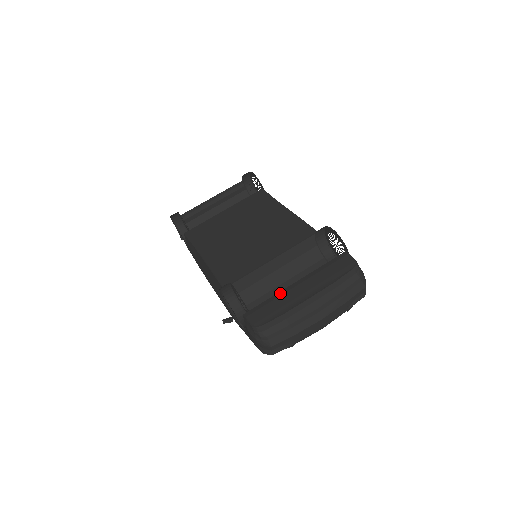
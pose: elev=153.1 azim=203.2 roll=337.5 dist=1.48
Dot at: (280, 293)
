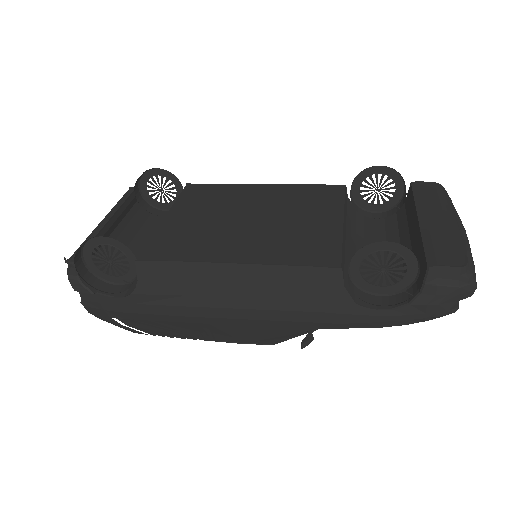
Dot at: (425, 231)
